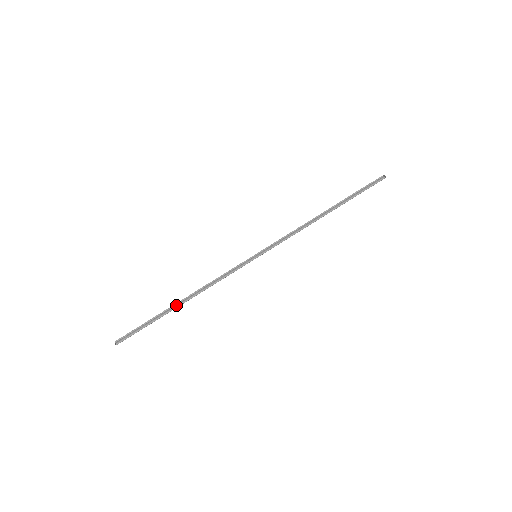
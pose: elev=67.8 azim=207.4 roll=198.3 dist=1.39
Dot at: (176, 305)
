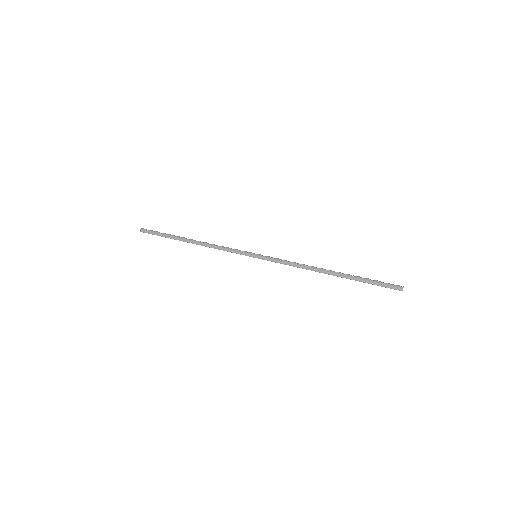
Dot at: (187, 239)
